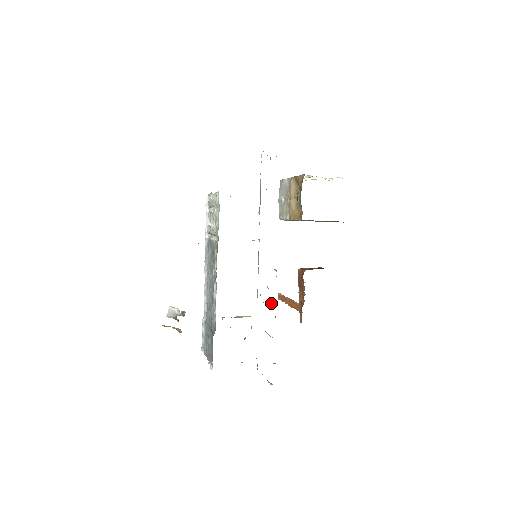
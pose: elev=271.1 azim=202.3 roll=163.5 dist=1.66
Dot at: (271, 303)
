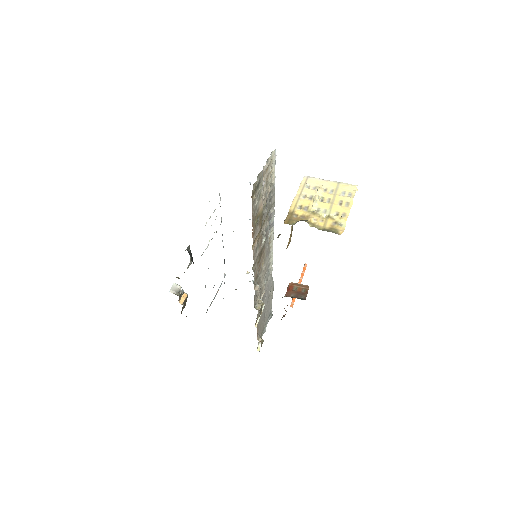
Dot at: (257, 304)
